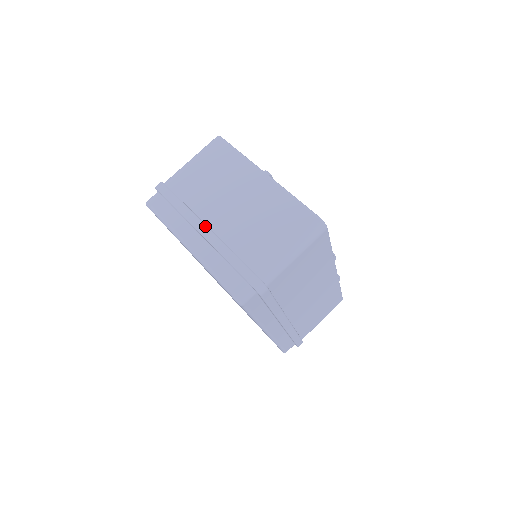
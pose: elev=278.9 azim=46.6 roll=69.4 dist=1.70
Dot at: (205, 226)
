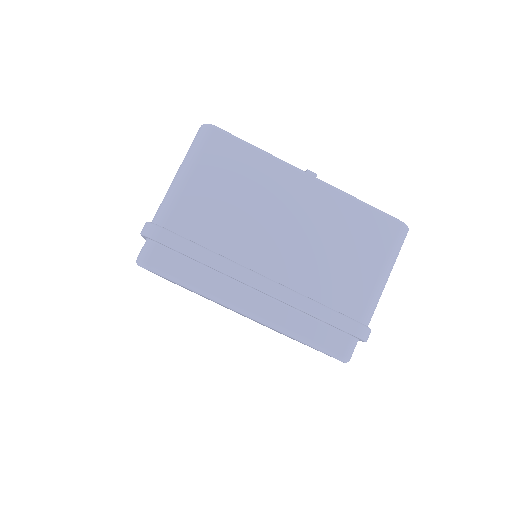
Dot at: (263, 278)
